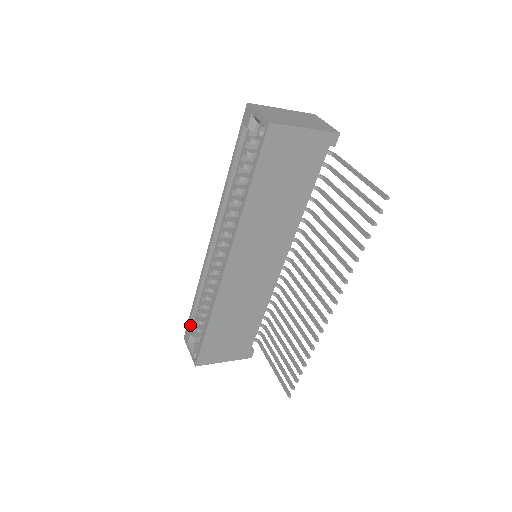
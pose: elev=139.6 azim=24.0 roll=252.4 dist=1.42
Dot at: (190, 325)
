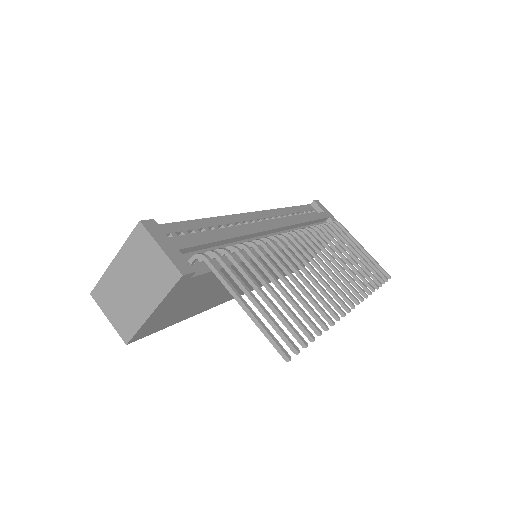
Dot at: occluded
